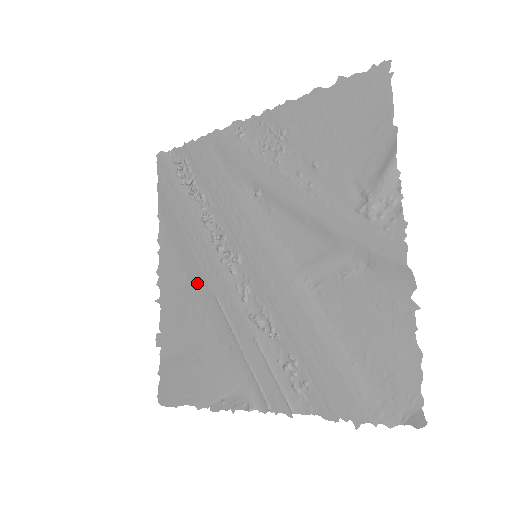
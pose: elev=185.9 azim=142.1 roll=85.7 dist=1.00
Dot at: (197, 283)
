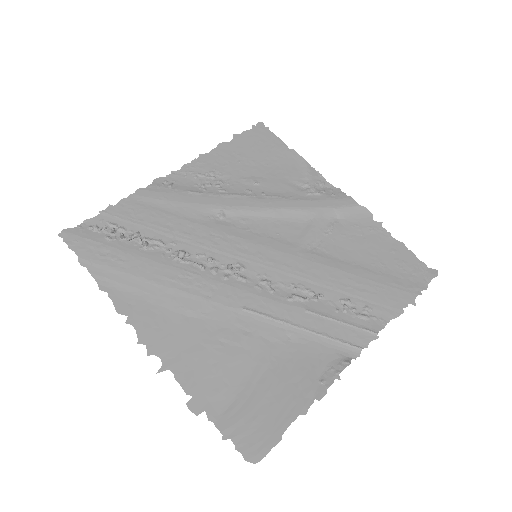
Dot at: (209, 313)
